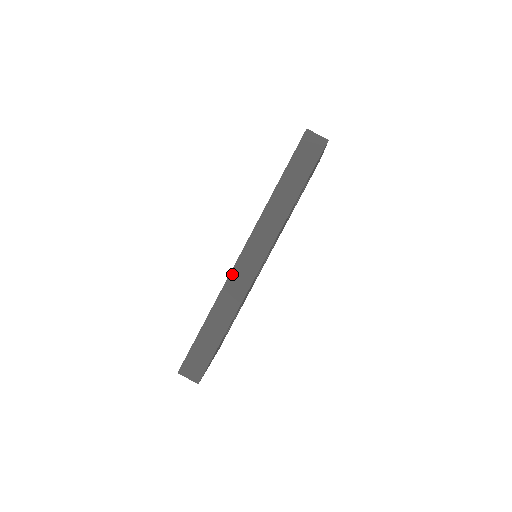
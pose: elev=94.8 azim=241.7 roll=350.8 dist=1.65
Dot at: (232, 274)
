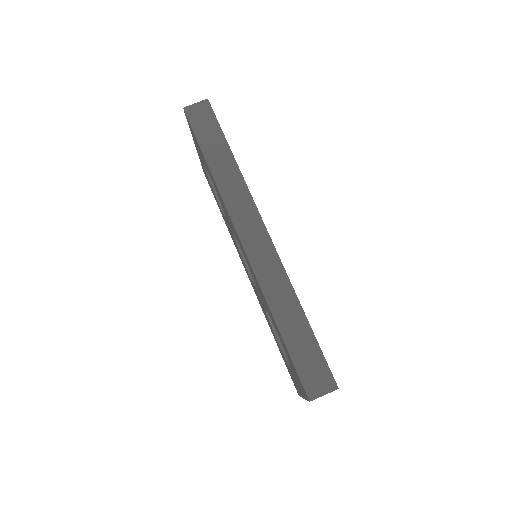
Dot at: (252, 263)
